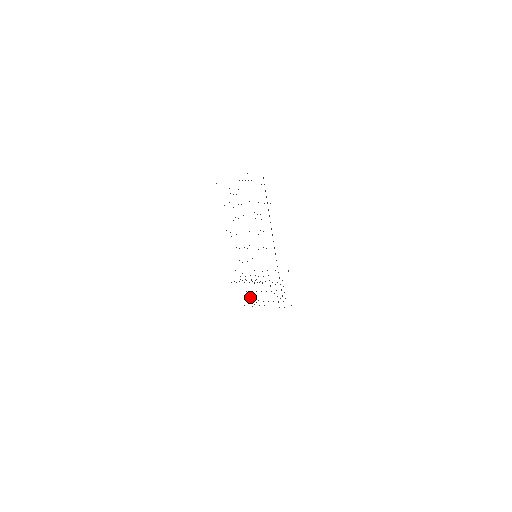
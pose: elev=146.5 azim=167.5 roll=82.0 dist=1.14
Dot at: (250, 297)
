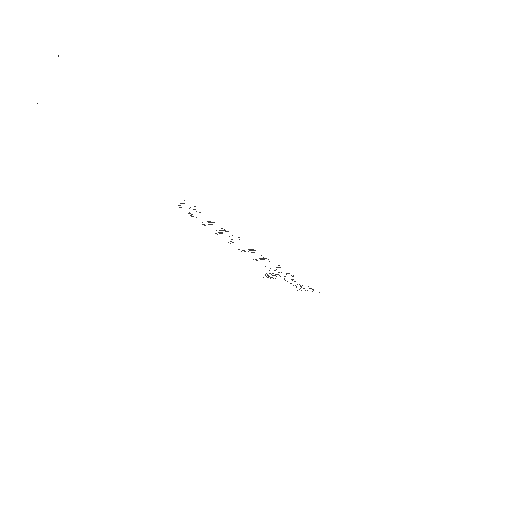
Dot at: occluded
